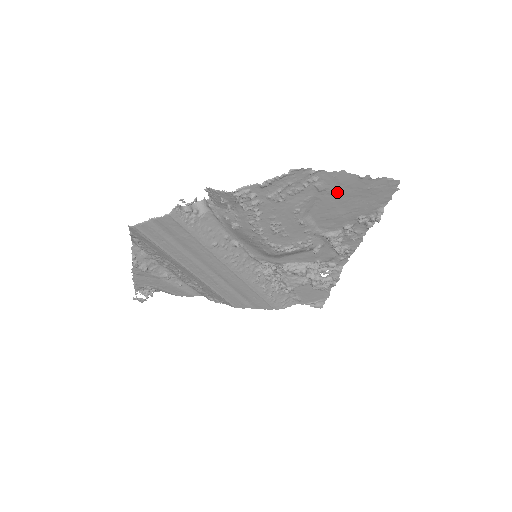
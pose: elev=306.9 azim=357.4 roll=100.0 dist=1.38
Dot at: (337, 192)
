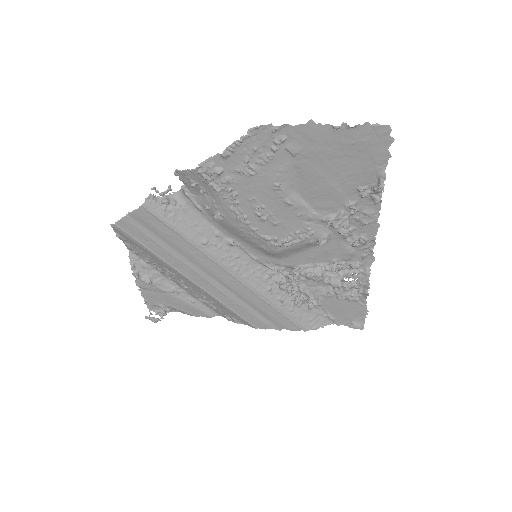
Dot at: (315, 154)
